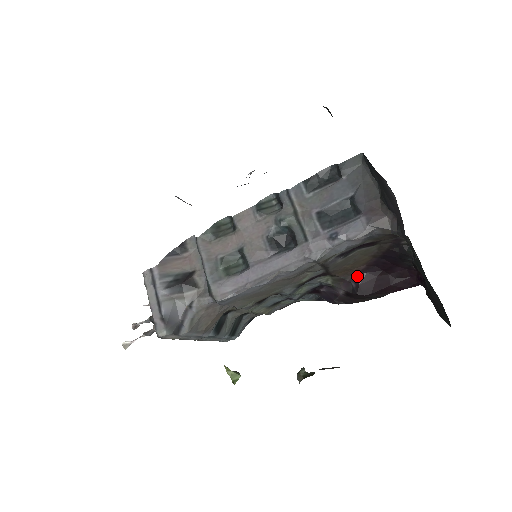
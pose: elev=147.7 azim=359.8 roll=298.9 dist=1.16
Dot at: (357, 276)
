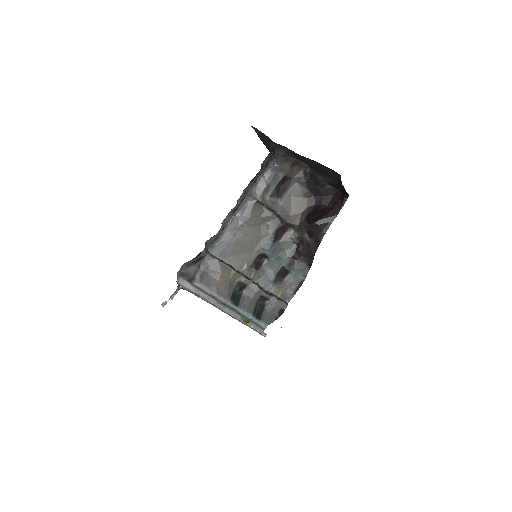
Dot at: (306, 217)
